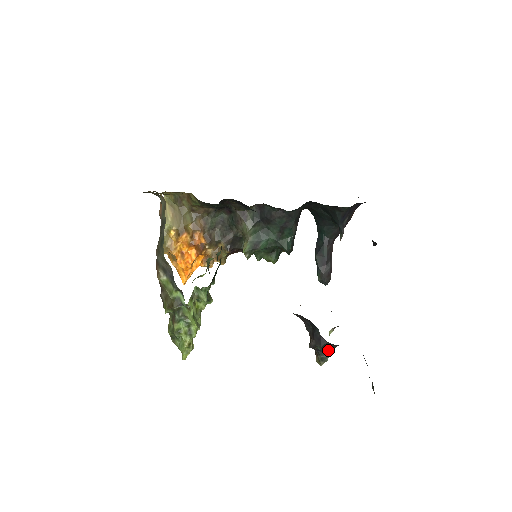
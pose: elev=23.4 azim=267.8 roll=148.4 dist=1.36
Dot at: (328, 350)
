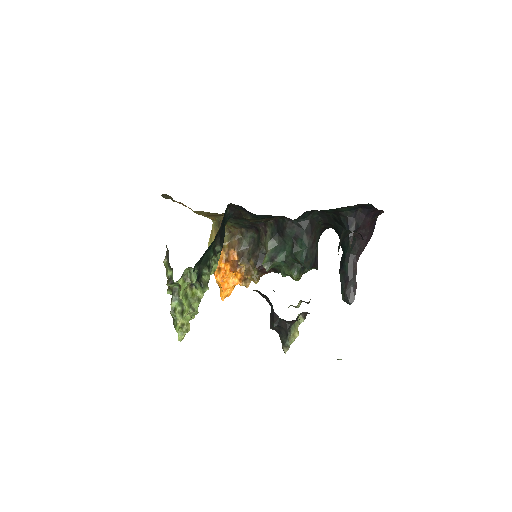
Dot at: (284, 329)
